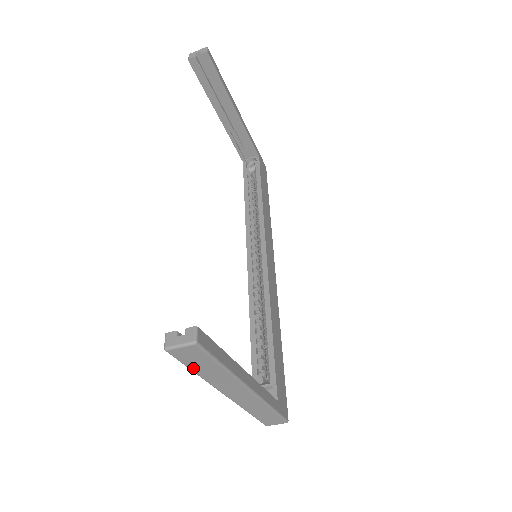
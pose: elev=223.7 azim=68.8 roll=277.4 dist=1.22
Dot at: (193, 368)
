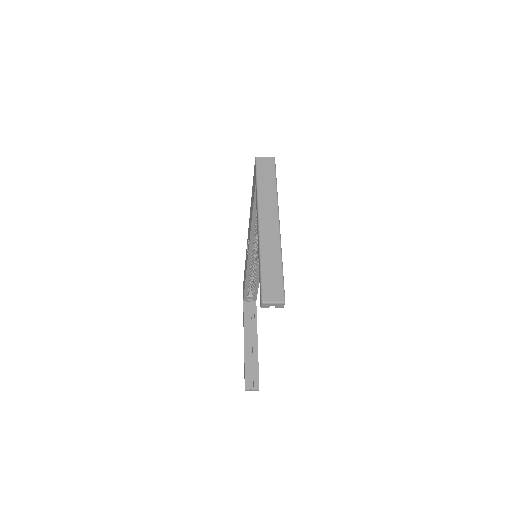
Dot at: occluded
